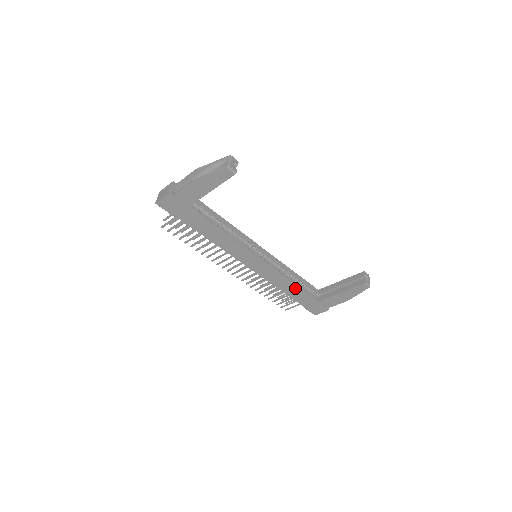
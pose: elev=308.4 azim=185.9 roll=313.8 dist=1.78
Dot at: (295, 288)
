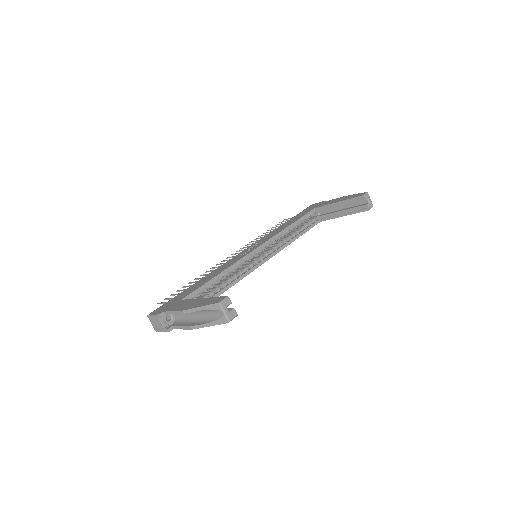
Dot at: occluded
